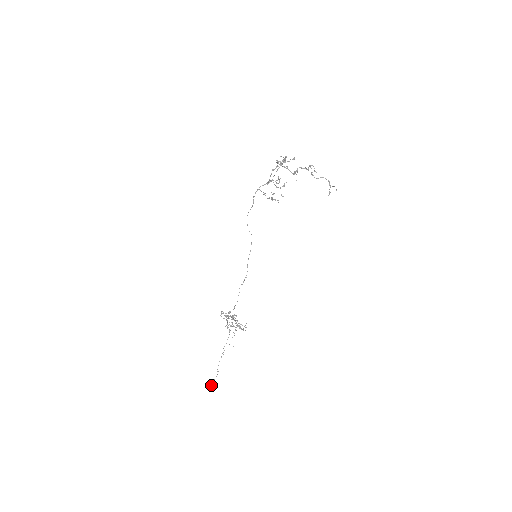
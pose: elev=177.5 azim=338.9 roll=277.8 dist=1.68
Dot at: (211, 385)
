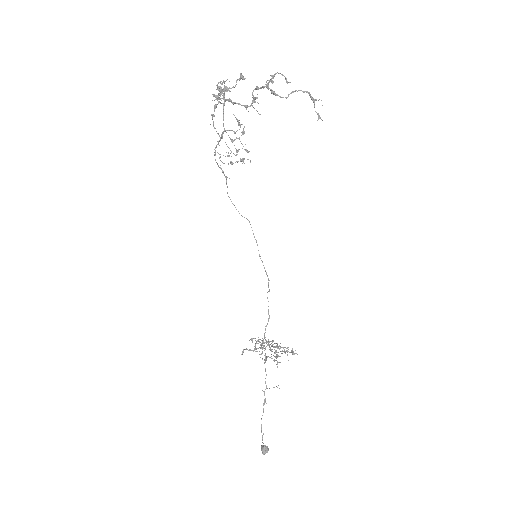
Dot at: (261, 450)
